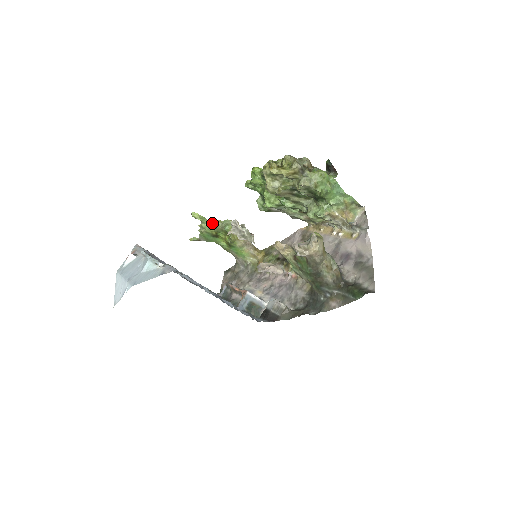
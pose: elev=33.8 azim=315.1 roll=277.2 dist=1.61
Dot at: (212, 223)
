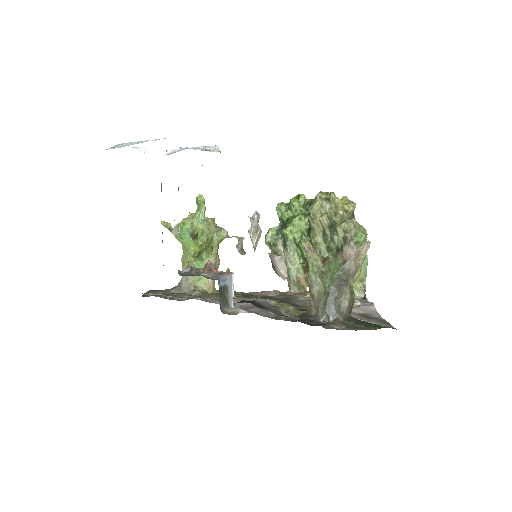
Dot at: (207, 219)
